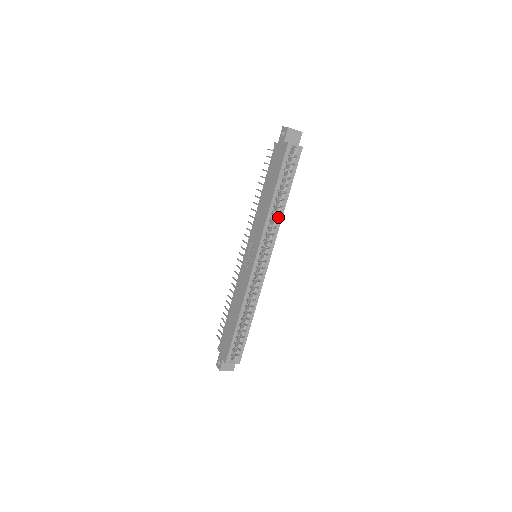
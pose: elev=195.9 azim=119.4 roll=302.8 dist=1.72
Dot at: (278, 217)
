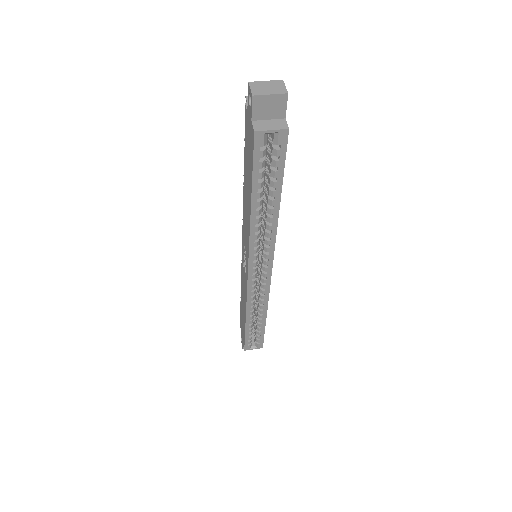
Dot at: (269, 228)
